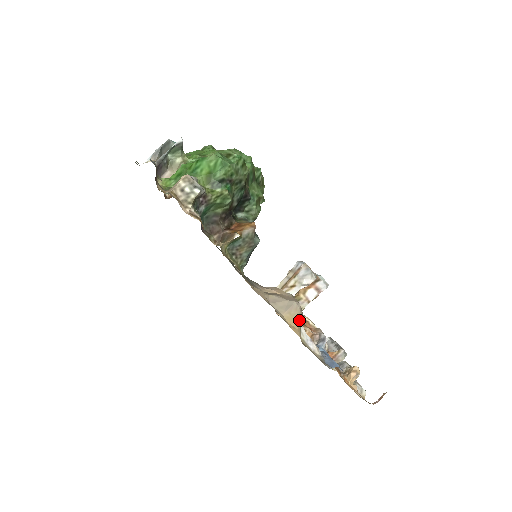
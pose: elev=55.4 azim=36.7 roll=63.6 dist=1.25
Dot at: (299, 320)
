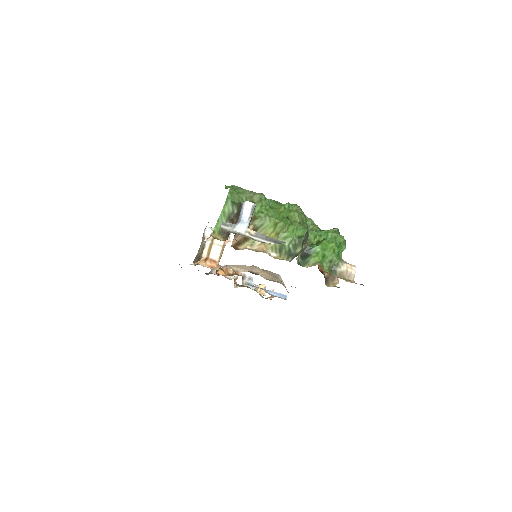
Dot at: occluded
